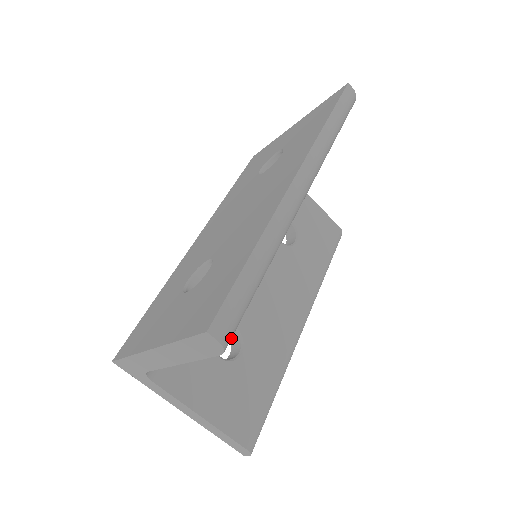
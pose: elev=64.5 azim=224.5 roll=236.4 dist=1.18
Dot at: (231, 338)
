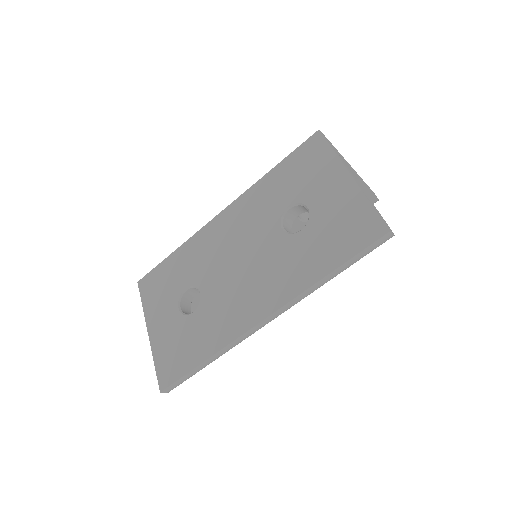
Dot at: occluded
